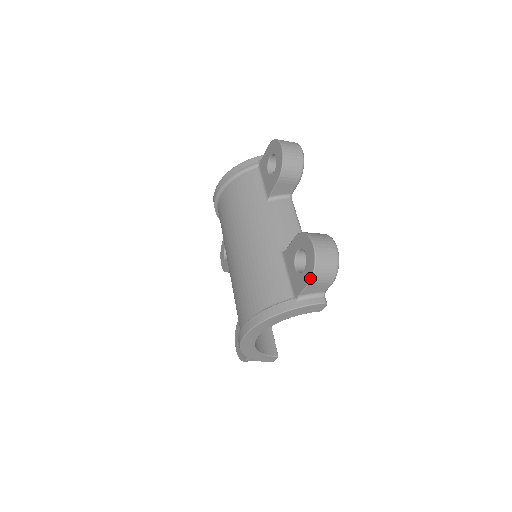
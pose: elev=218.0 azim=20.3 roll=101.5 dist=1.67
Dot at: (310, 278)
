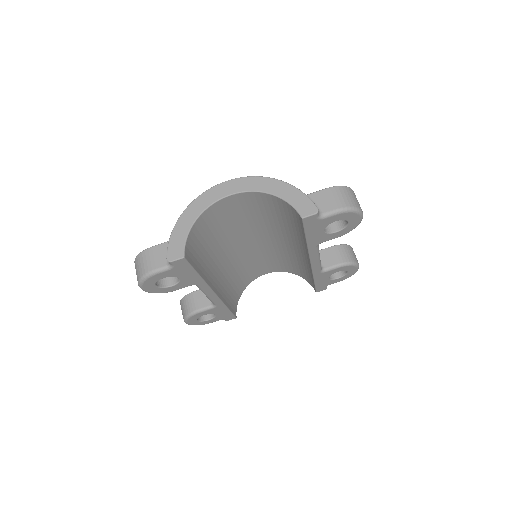
Dot at: (334, 186)
